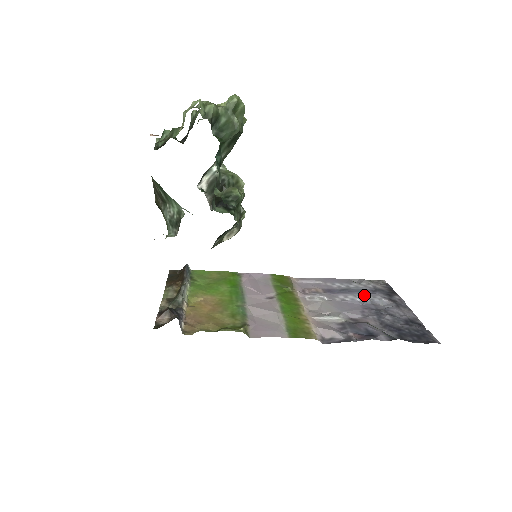
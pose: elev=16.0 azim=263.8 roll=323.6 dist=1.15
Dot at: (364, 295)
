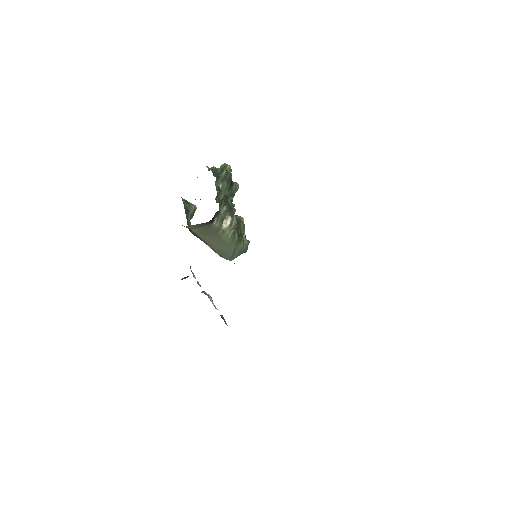
Dot at: occluded
